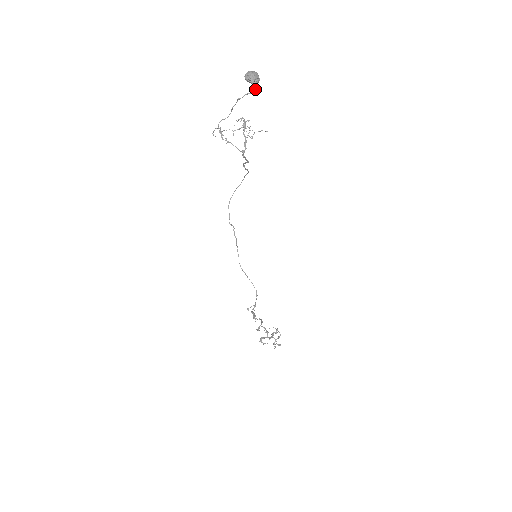
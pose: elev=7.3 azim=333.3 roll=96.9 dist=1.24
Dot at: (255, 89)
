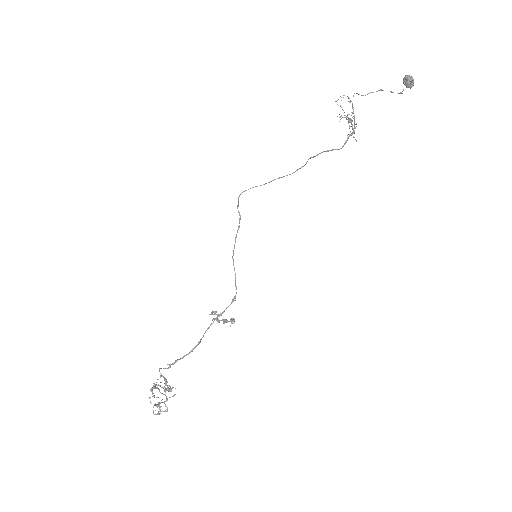
Dot at: occluded
